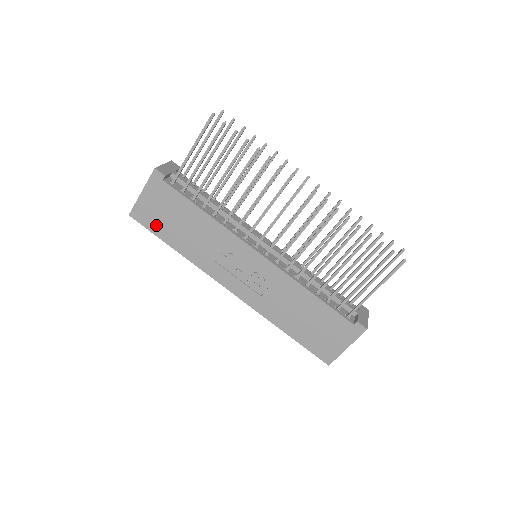
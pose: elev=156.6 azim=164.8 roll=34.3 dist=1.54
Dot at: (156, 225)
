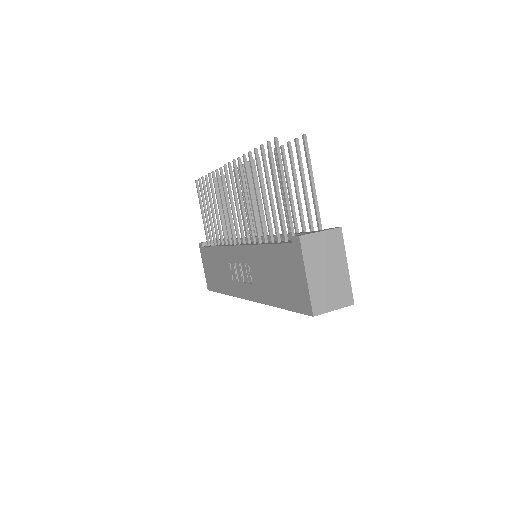
Dot at: (214, 284)
